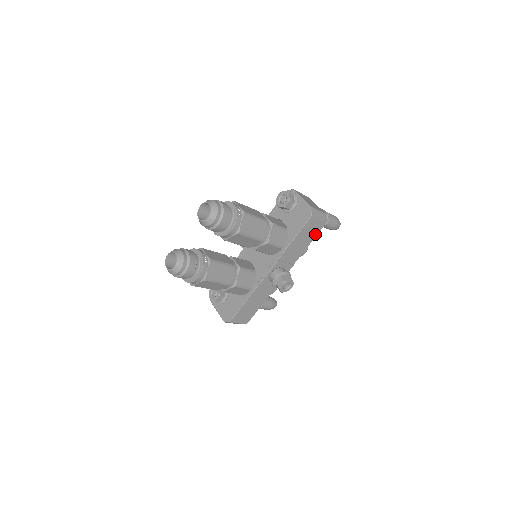
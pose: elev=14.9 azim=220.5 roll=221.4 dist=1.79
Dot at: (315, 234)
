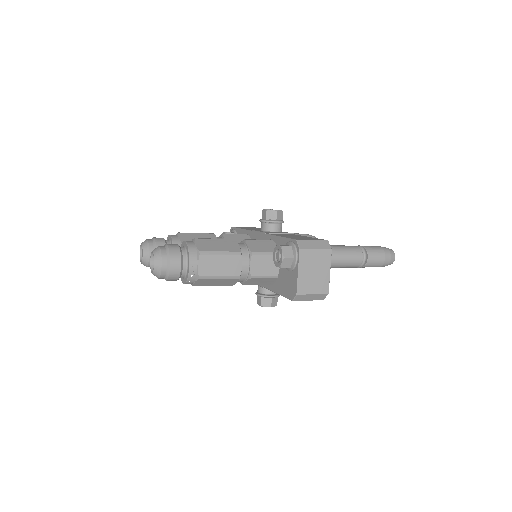
Dot at: occluded
